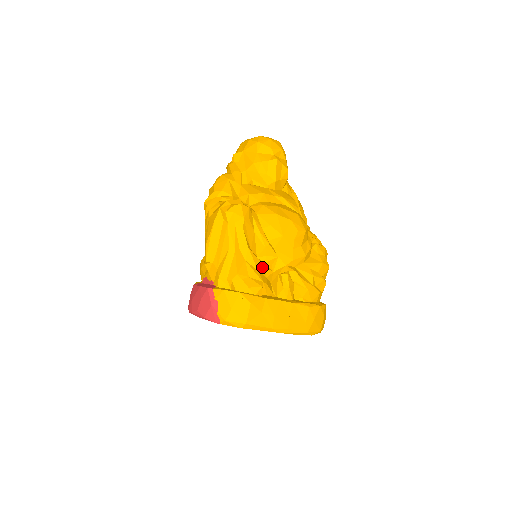
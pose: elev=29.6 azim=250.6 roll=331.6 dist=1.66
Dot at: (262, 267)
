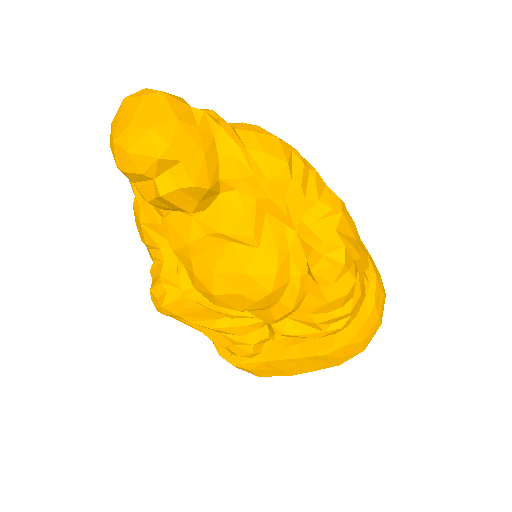
Dot at: (245, 329)
